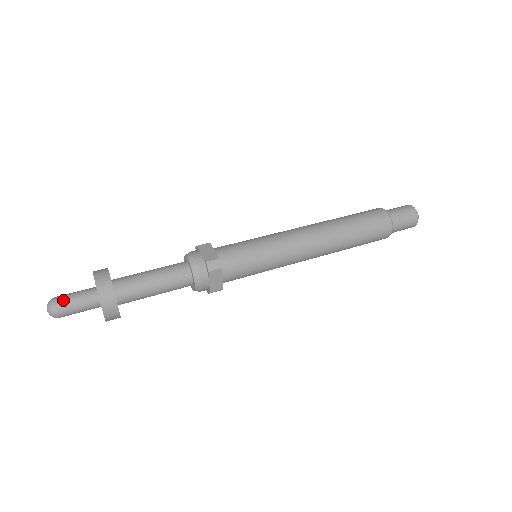
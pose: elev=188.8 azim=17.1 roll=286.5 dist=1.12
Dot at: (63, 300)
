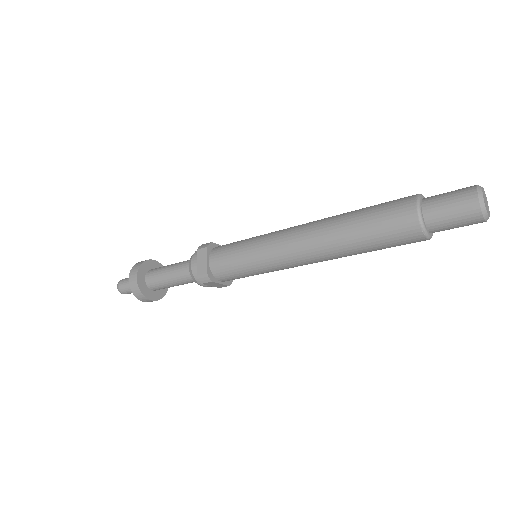
Dot at: (122, 287)
